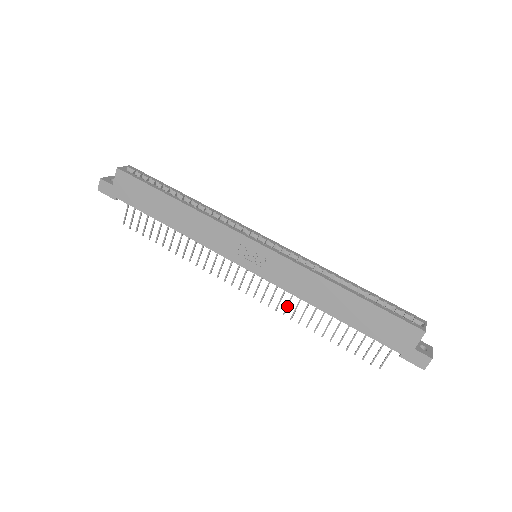
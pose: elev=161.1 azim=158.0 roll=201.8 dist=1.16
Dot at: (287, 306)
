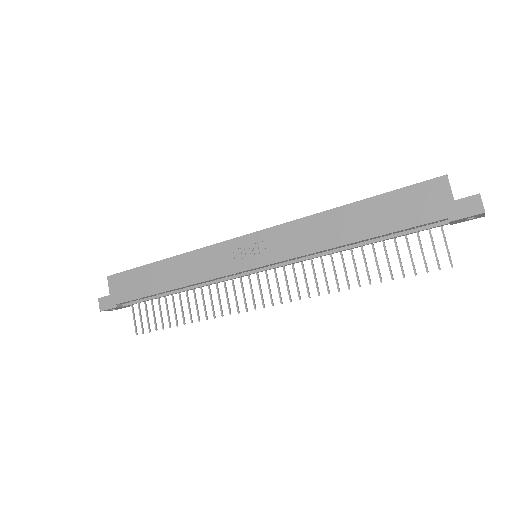
Dot at: (316, 282)
